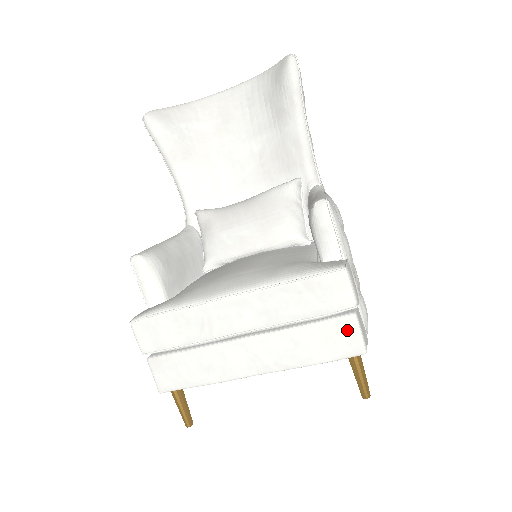
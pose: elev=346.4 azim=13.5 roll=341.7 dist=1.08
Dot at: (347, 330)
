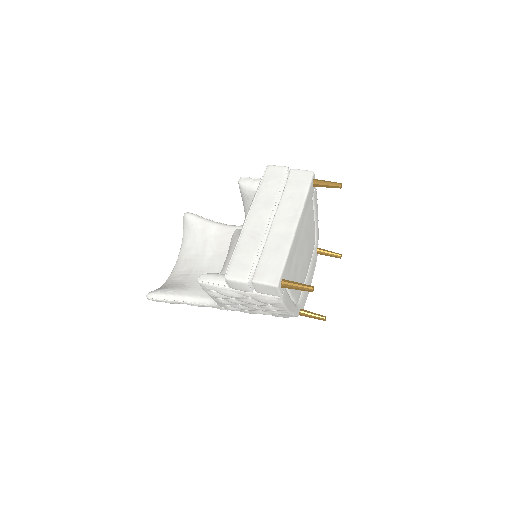
Dot at: (297, 174)
